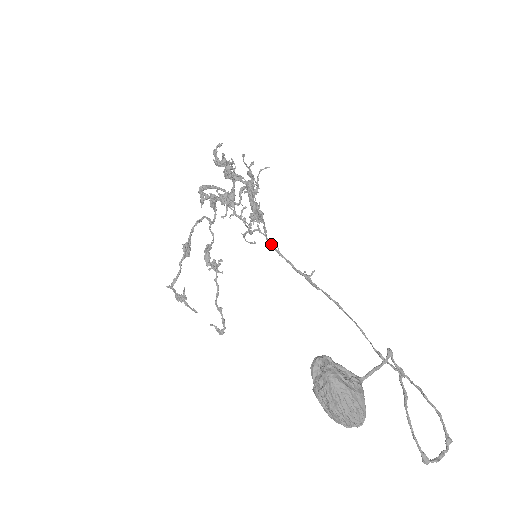
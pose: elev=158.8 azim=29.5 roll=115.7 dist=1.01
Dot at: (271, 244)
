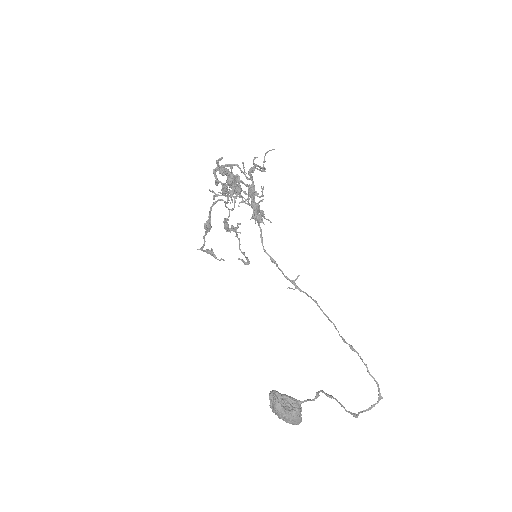
Dot at: (266, 252)
